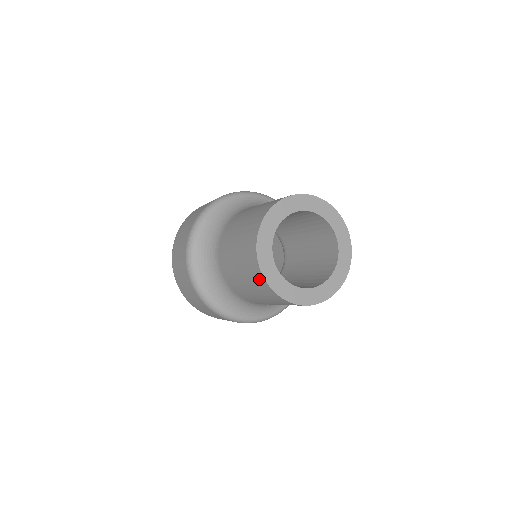
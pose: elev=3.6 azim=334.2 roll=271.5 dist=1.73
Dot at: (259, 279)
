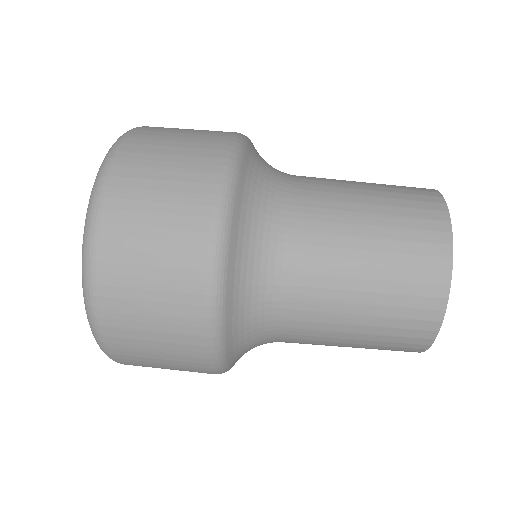
Dot at: occluded
